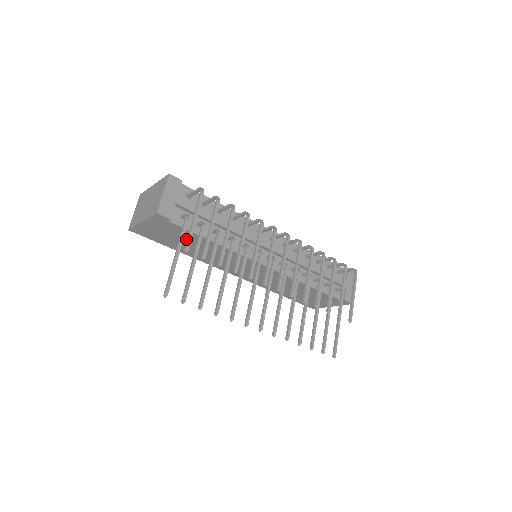
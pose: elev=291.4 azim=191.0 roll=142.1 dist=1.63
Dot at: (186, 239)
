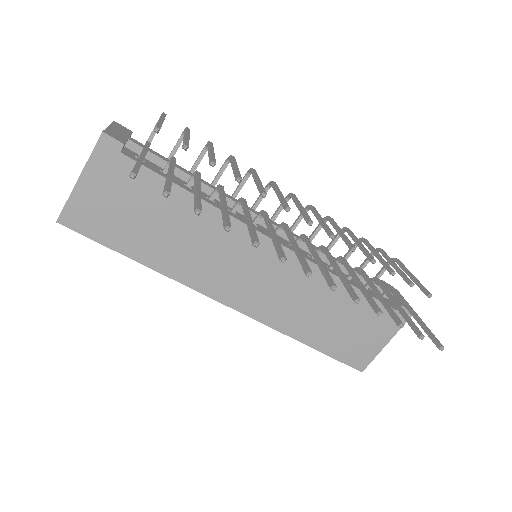
Dot at: (150, 207)
